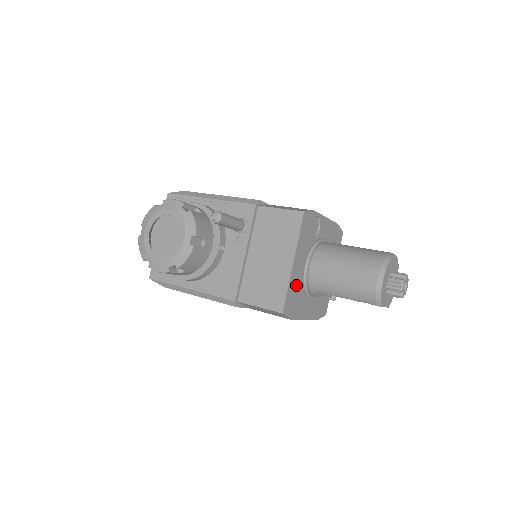
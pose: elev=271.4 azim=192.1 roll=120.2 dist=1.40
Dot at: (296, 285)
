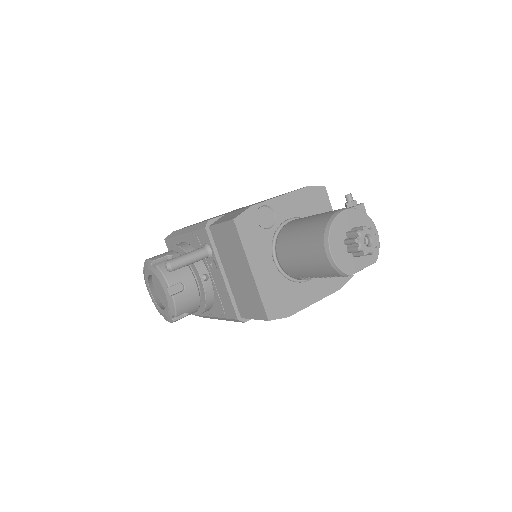
Dot at: (273, 285)
